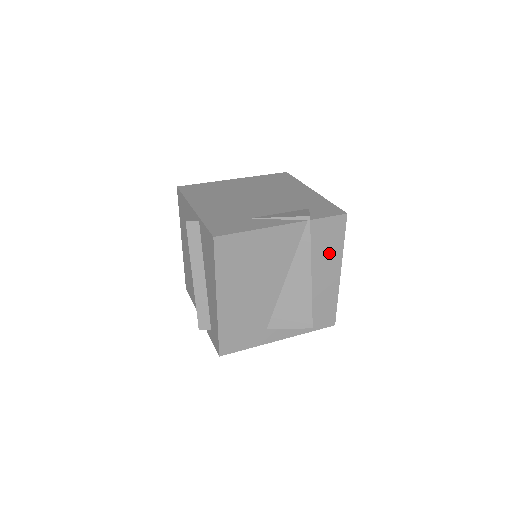
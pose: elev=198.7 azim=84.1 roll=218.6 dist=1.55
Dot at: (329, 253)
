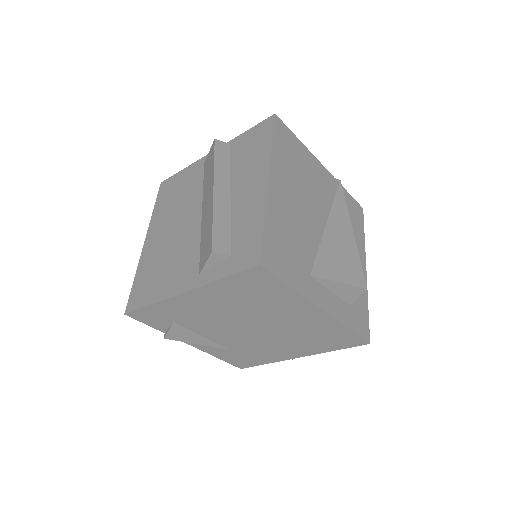
Dot at: (355, 235)
